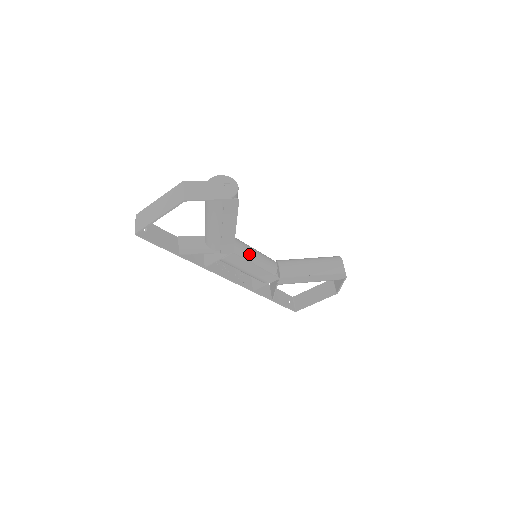
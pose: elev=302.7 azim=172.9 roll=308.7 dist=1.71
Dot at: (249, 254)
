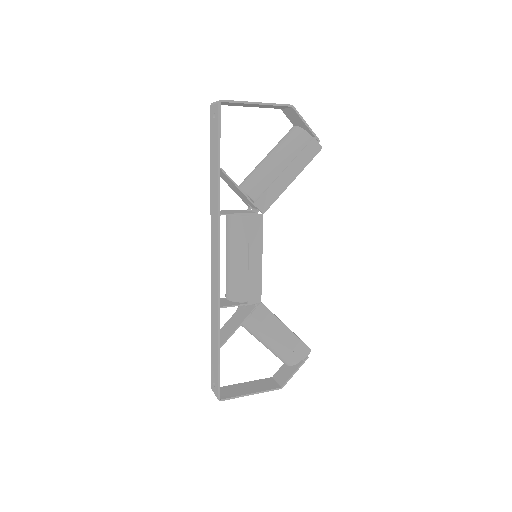
Dot at: occluded
